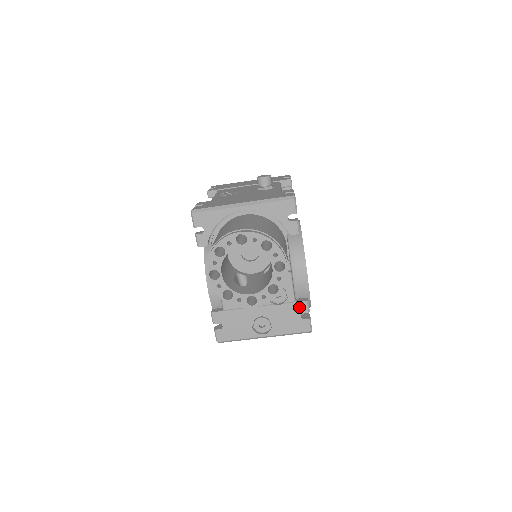
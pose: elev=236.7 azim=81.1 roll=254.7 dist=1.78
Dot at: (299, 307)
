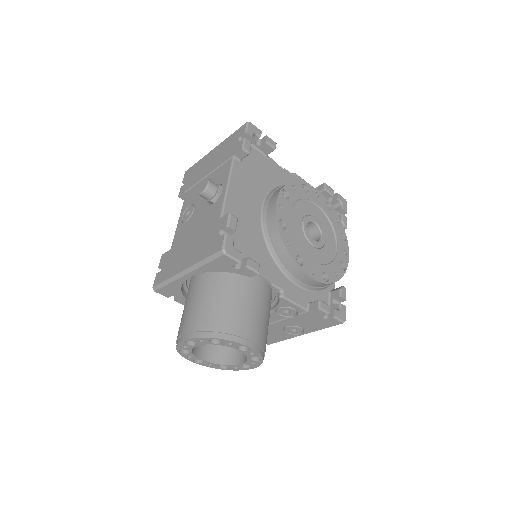
Dot at: (315, 314)
